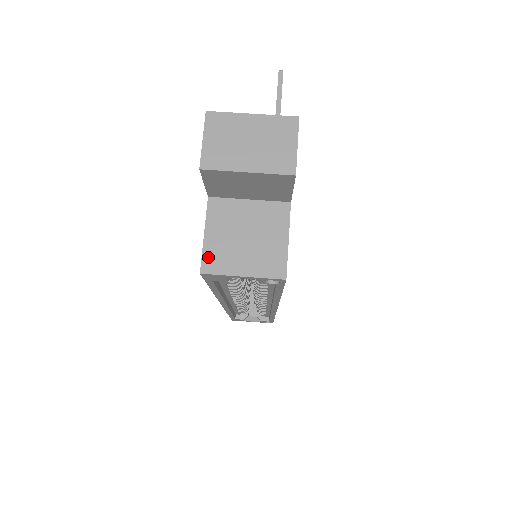
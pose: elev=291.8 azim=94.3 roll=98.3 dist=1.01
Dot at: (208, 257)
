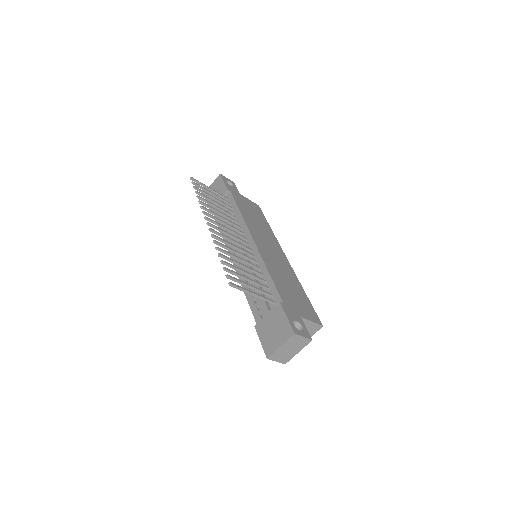
Dot at: occluded
